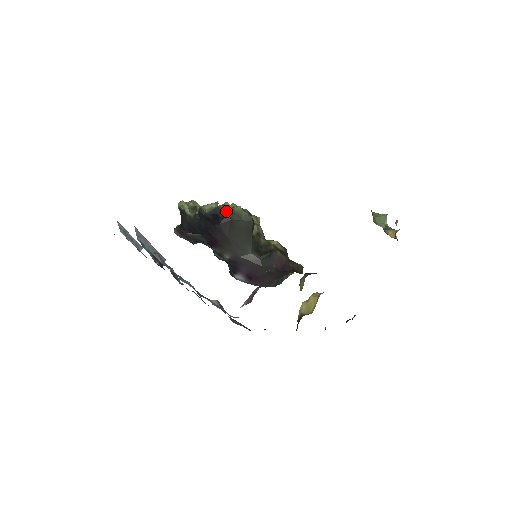
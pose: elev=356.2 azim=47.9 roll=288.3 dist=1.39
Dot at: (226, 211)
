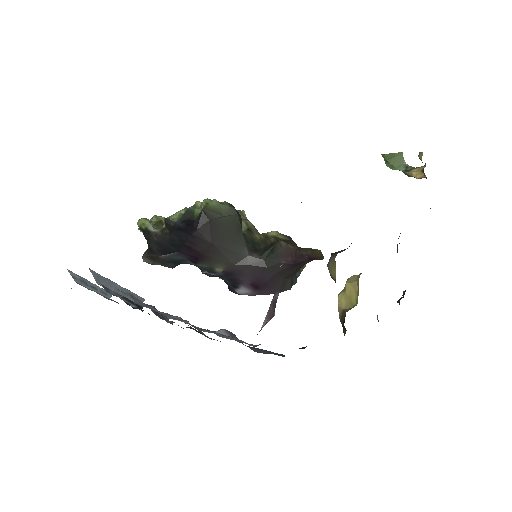
Dot at: (199, 211)
